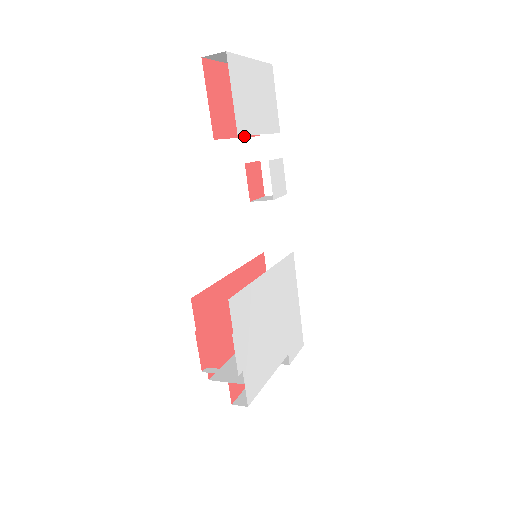
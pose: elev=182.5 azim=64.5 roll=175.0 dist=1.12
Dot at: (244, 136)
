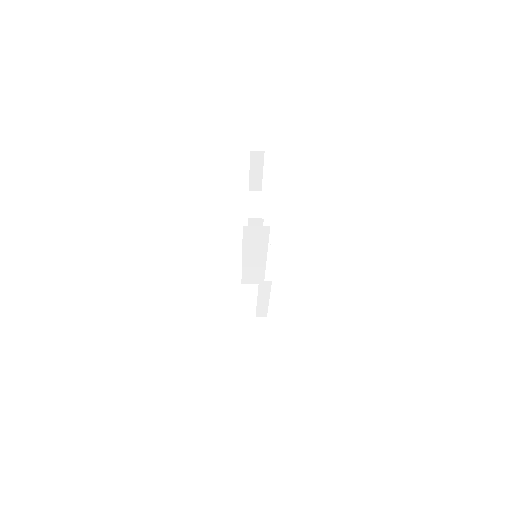
Dot at: occluded
